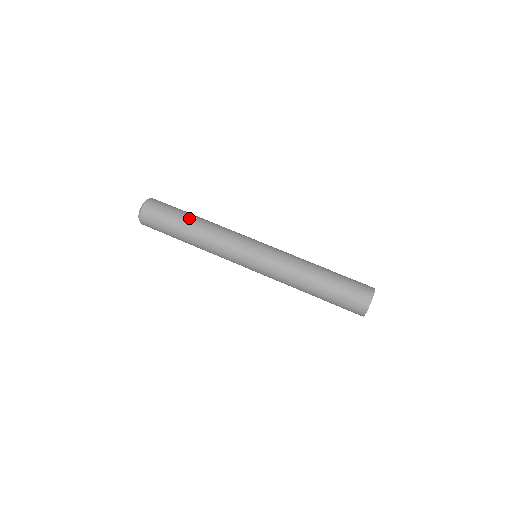
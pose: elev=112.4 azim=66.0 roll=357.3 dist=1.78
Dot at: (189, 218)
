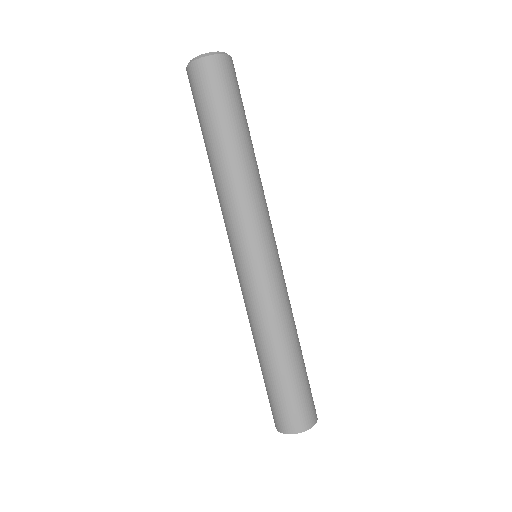
Dot at: (215, 141)
